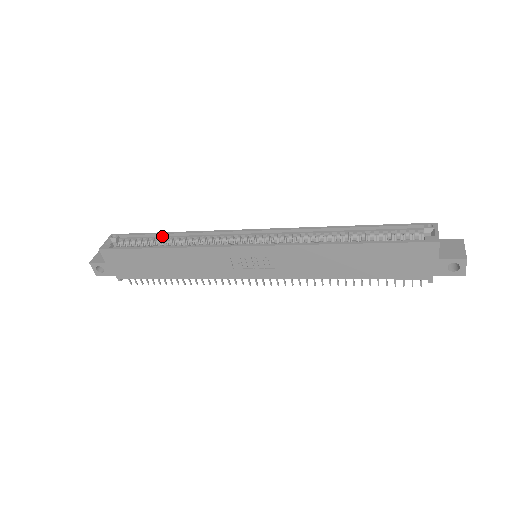
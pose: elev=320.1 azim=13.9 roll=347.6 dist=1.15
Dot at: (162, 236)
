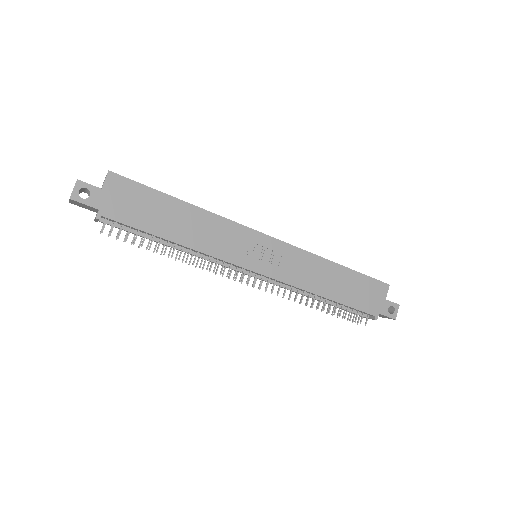
Dot at: occluded
